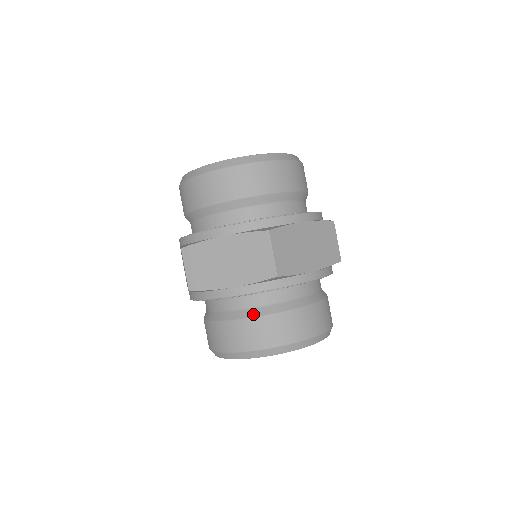
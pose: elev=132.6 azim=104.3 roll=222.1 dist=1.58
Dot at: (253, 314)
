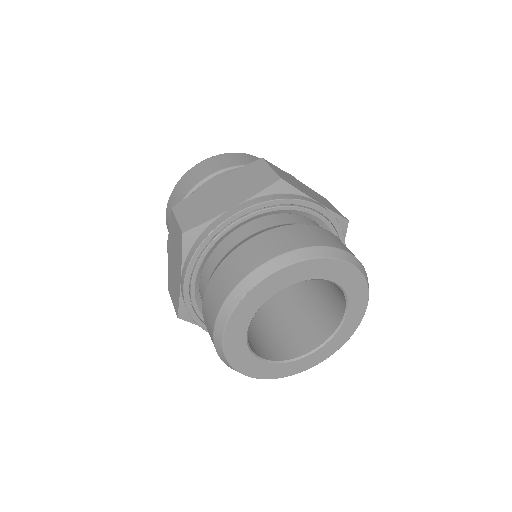
Dot at: (264, 231)
